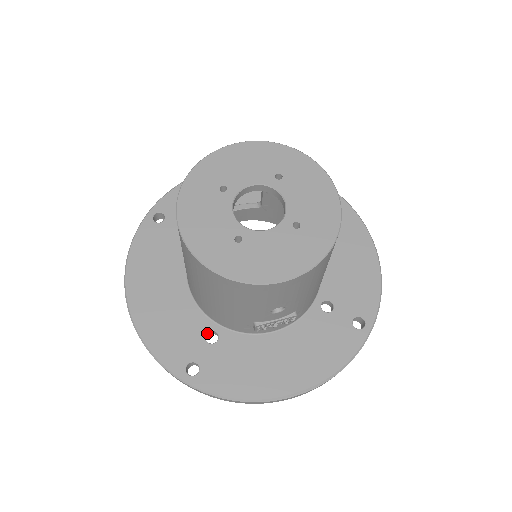
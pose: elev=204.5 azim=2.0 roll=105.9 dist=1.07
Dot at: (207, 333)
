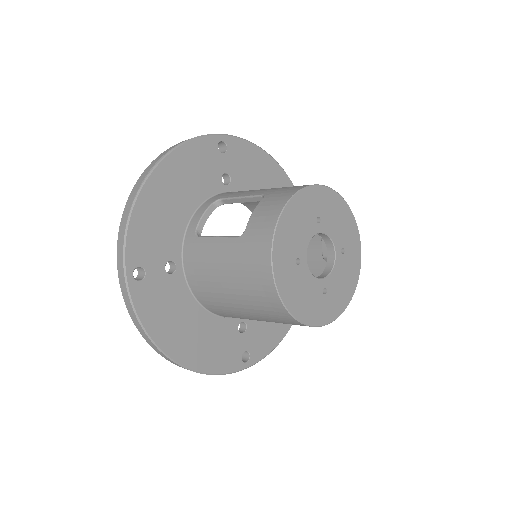
Dot at: (237, 328)
